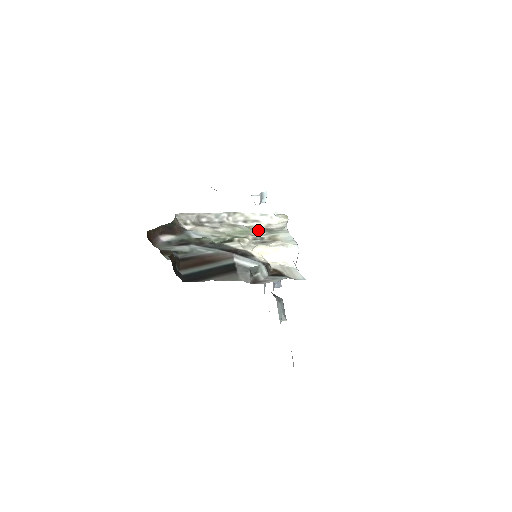
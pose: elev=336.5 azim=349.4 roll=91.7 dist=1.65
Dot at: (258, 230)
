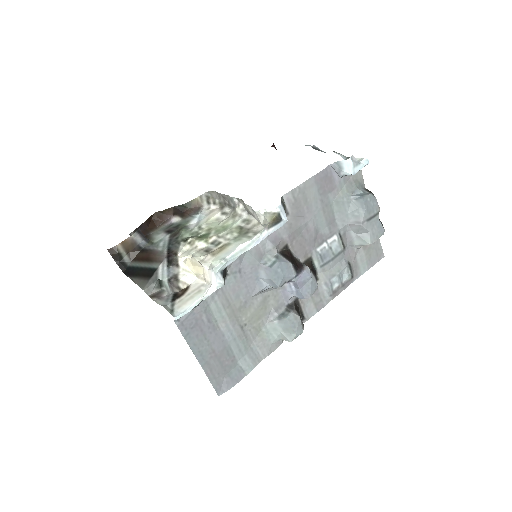
Dot at: (240, 229)
